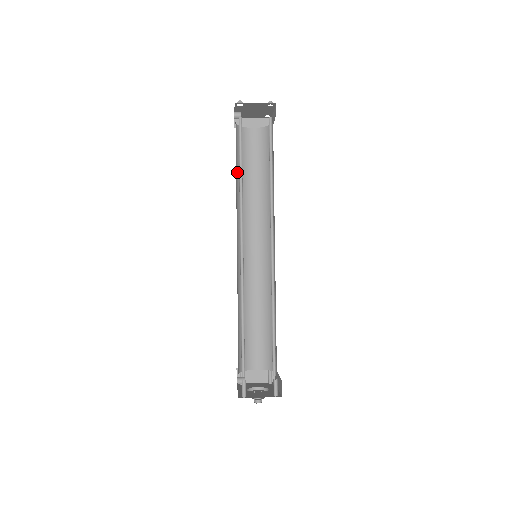
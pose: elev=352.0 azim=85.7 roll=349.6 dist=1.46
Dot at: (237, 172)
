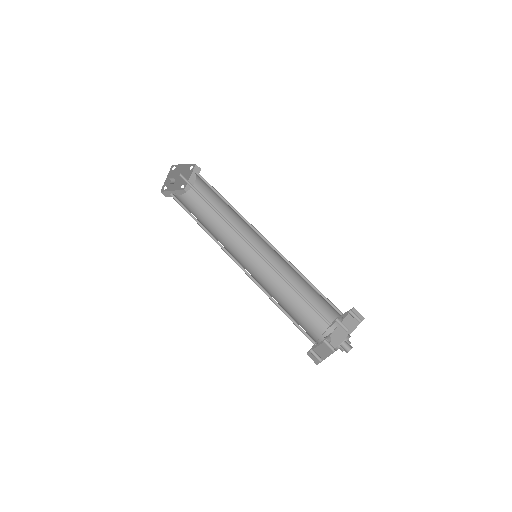
Dot at: occluded
